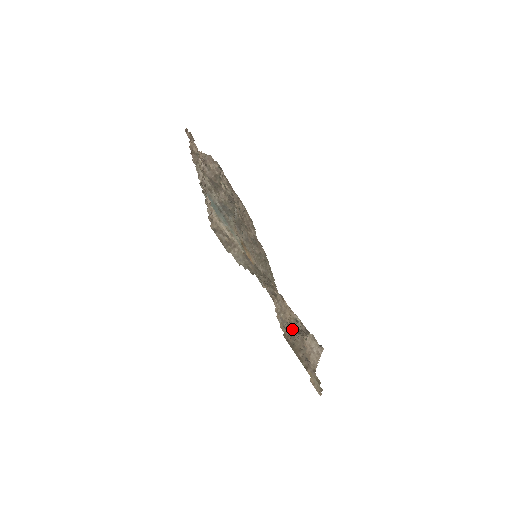
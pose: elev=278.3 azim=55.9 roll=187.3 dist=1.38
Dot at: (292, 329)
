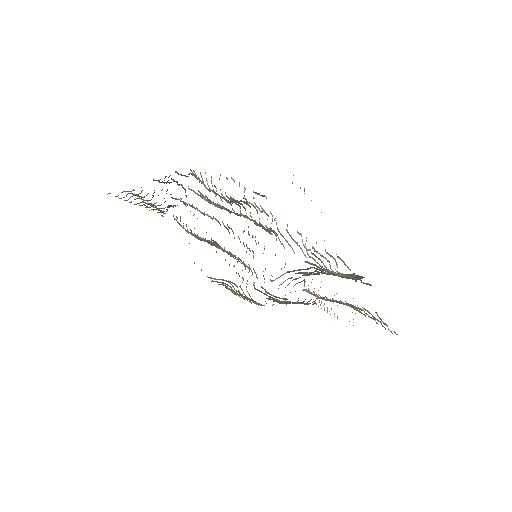
Dot at: occluded
